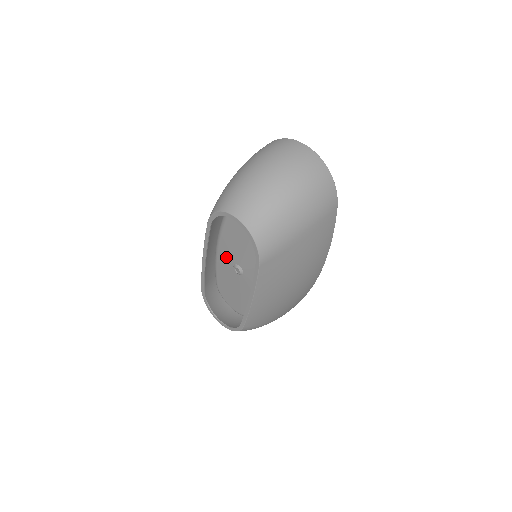
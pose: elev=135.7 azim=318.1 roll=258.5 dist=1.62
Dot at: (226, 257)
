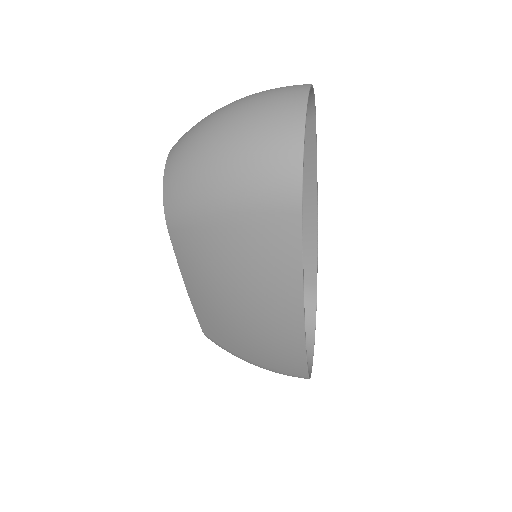
Dot at: occluded
